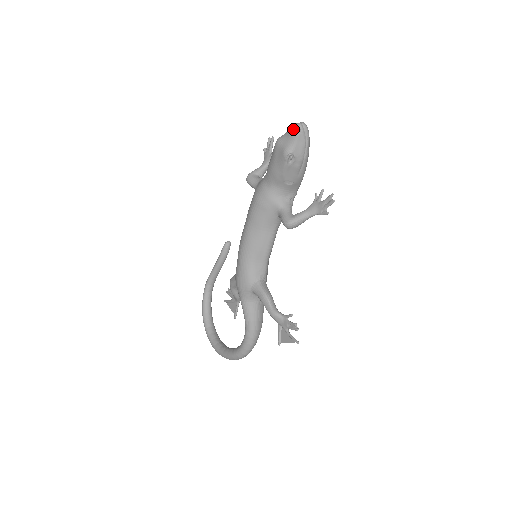
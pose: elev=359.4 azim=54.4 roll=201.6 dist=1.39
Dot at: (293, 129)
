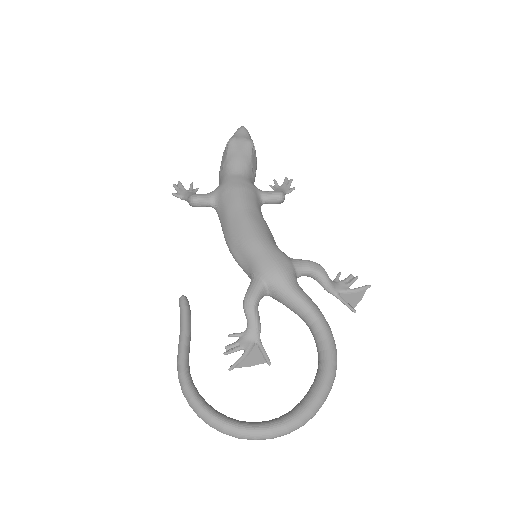
Dot at: (242, 128)
